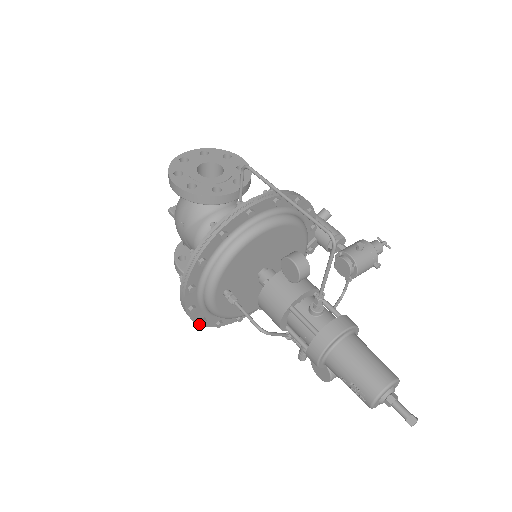
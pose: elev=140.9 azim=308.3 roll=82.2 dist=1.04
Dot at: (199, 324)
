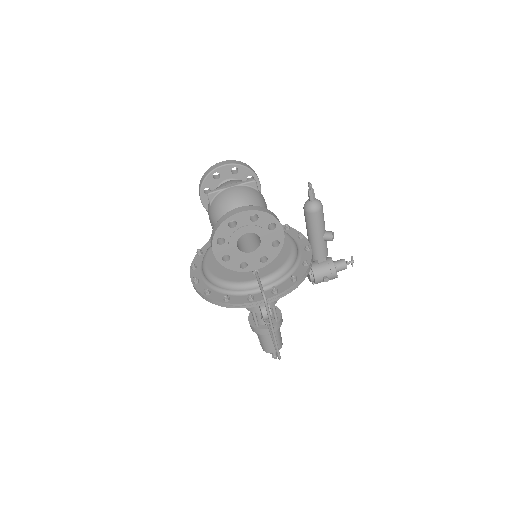
Dot at: occluded
